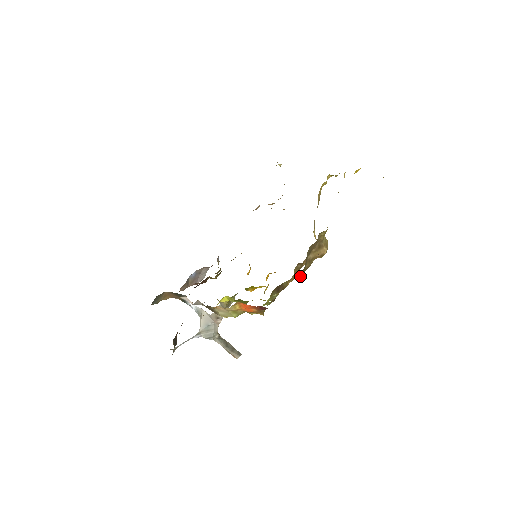
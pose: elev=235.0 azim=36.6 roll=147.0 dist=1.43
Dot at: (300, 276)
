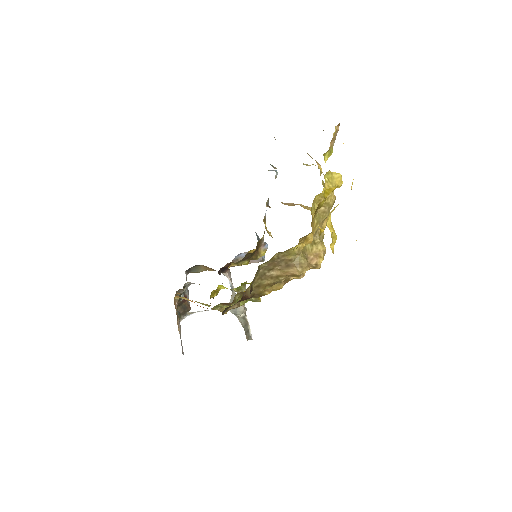
Dot at: (254, 290)
